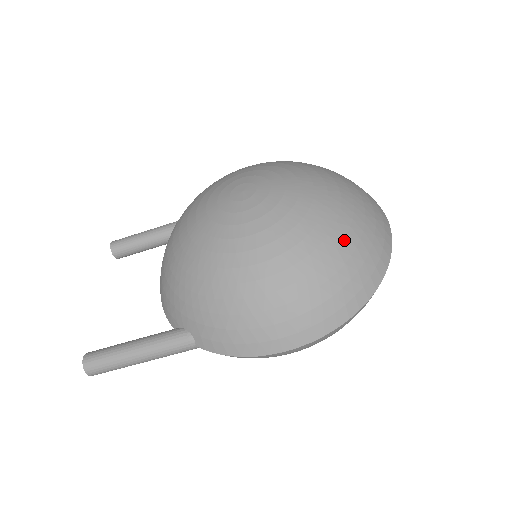
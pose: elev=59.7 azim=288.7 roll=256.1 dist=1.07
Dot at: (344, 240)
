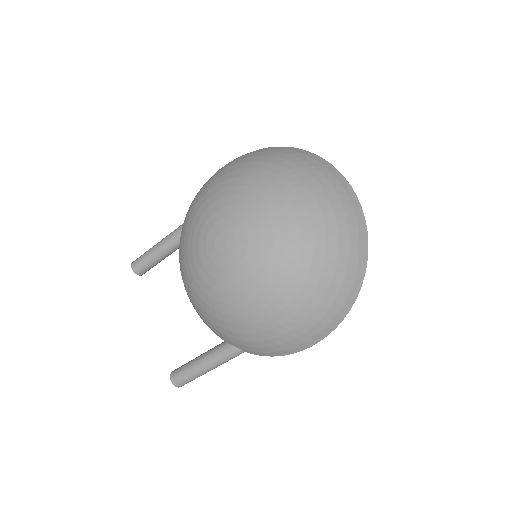
Dot at: (325, 259)
